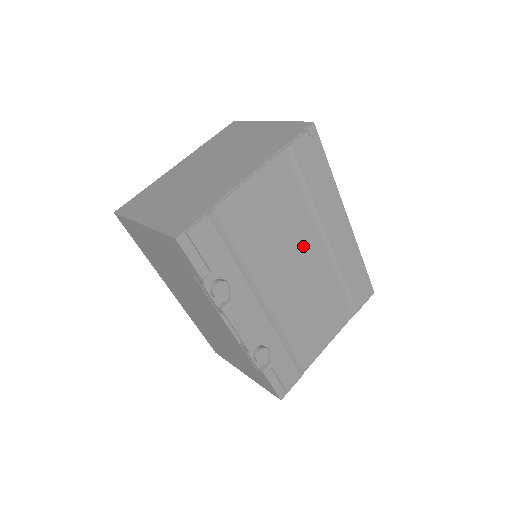
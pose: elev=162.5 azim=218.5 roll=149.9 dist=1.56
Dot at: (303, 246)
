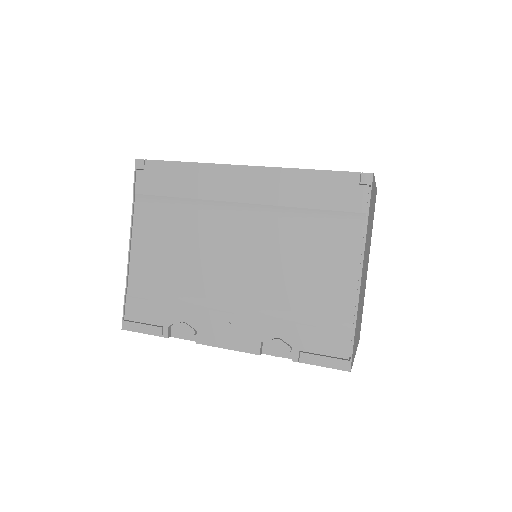
Dot at: (222, 235)
